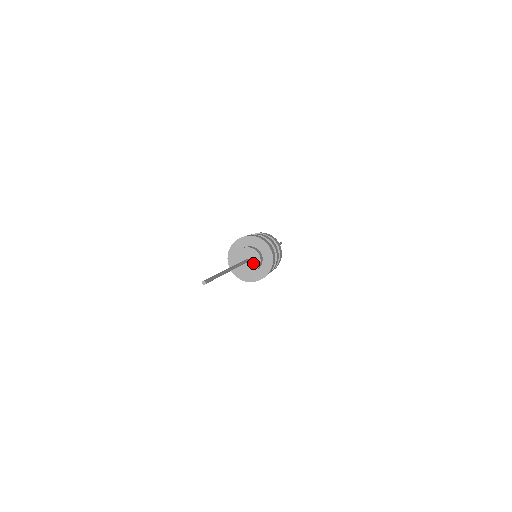
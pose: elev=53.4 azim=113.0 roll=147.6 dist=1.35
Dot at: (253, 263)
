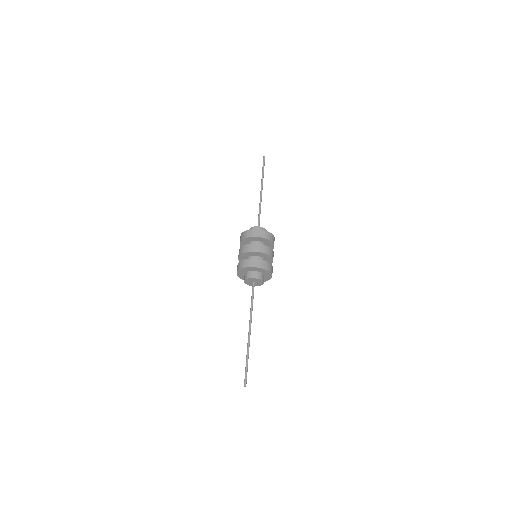
Dot at: (258, 282)
